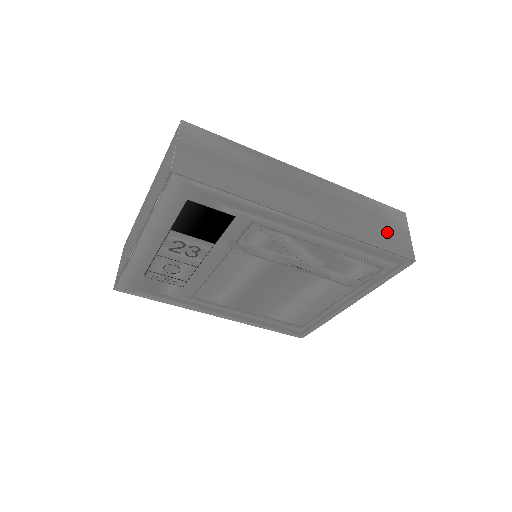
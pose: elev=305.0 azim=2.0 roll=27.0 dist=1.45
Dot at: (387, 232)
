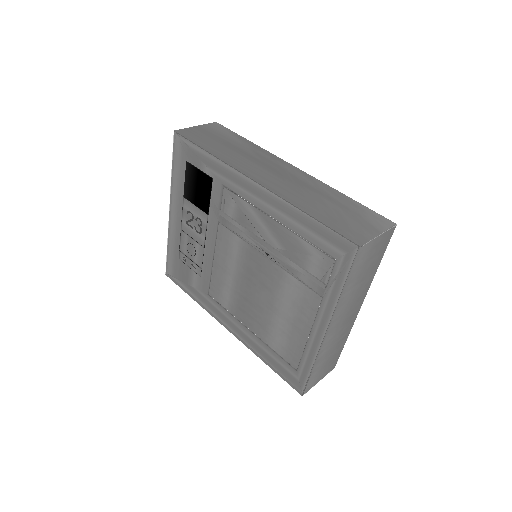
Dot at: (346, 220)
